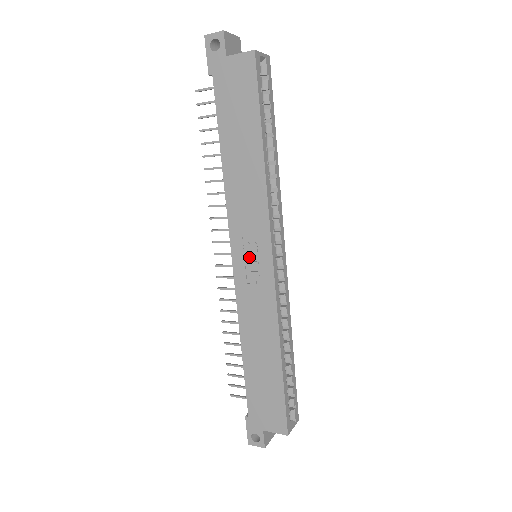
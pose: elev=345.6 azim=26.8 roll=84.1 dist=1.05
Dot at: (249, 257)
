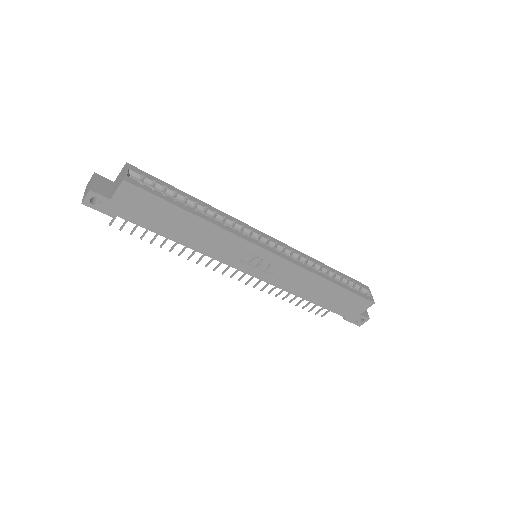
Dot at: (256, 264)
